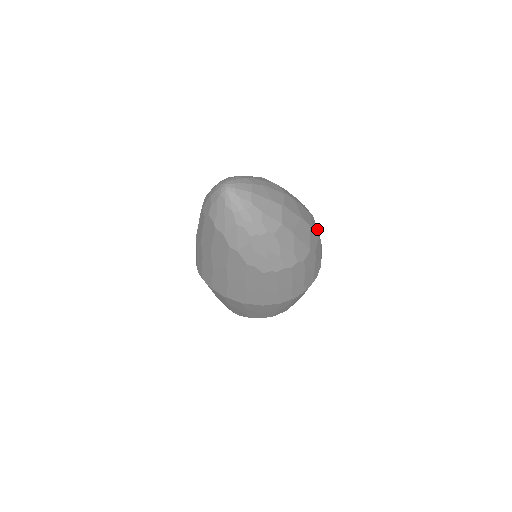
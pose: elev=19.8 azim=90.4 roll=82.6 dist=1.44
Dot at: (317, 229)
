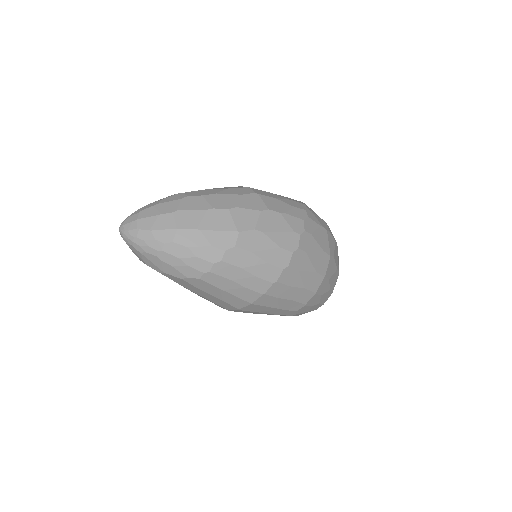
Dot at: (263, 203)
